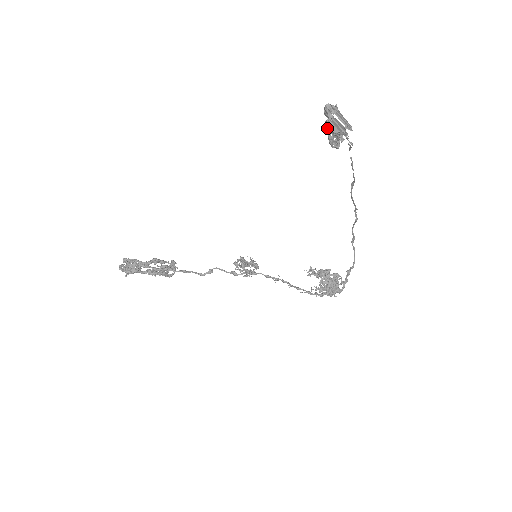
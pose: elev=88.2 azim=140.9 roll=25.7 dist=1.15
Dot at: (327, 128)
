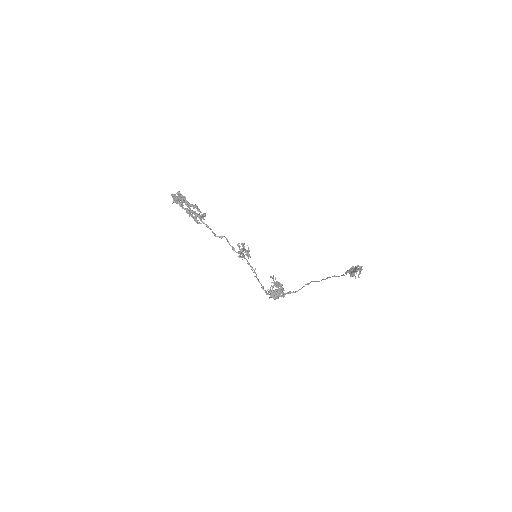
Dot at: (351, 269)
